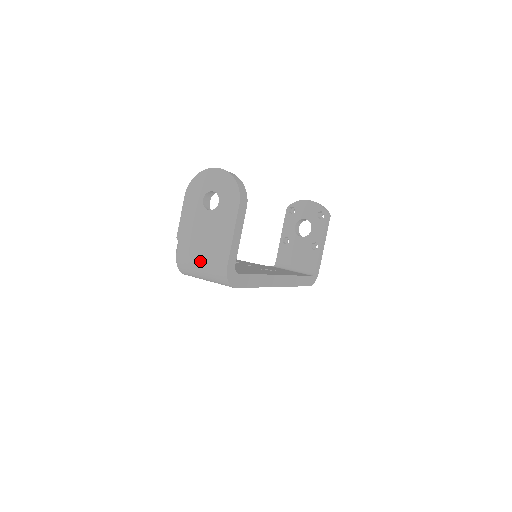
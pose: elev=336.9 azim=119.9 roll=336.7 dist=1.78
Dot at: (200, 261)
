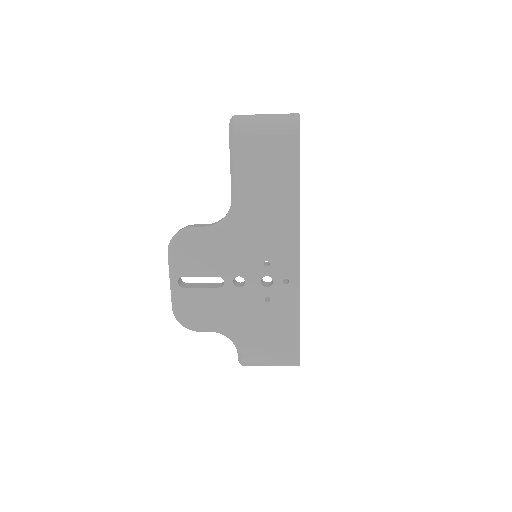
Dot at: (266, 114)
